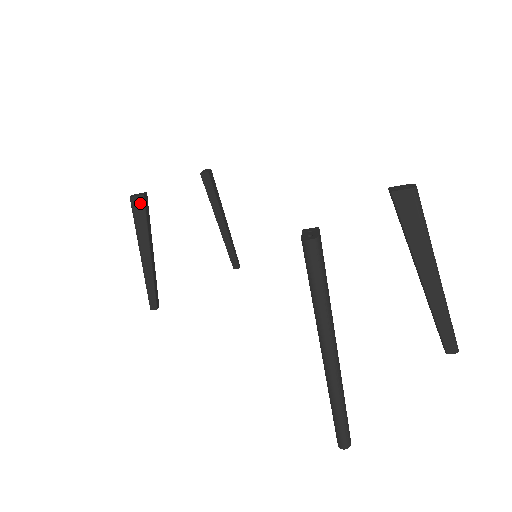
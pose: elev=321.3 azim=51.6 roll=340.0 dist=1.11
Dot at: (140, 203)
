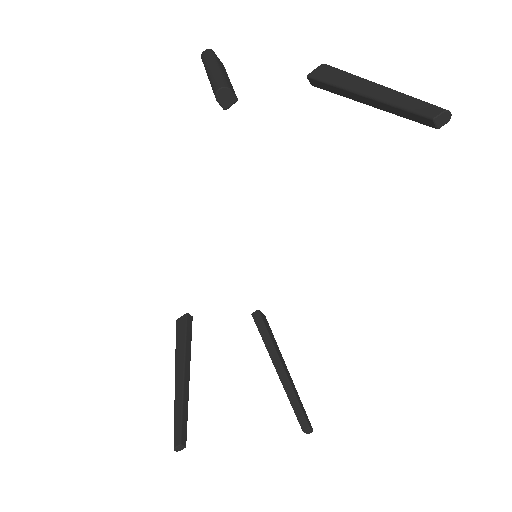
Dot at: (183, 321)
